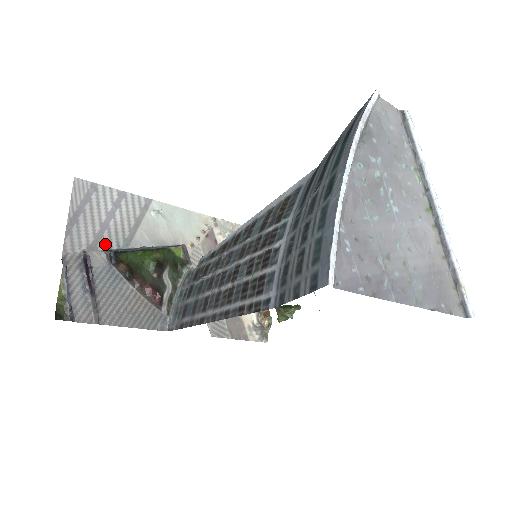
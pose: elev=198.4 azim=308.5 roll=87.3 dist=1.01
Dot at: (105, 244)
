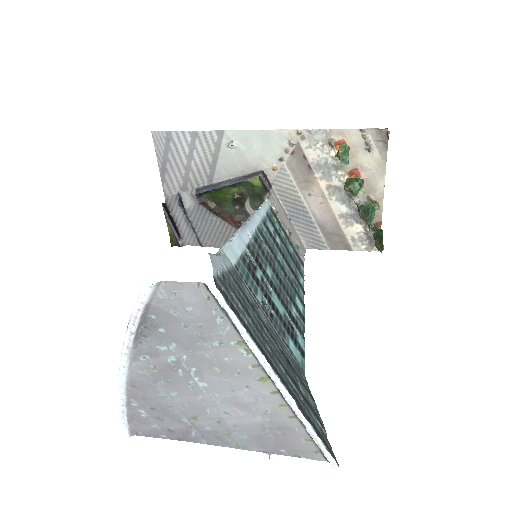
Dot at: (193, 184)
